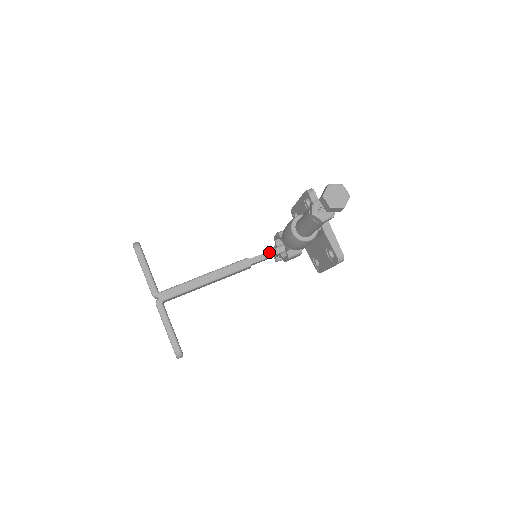
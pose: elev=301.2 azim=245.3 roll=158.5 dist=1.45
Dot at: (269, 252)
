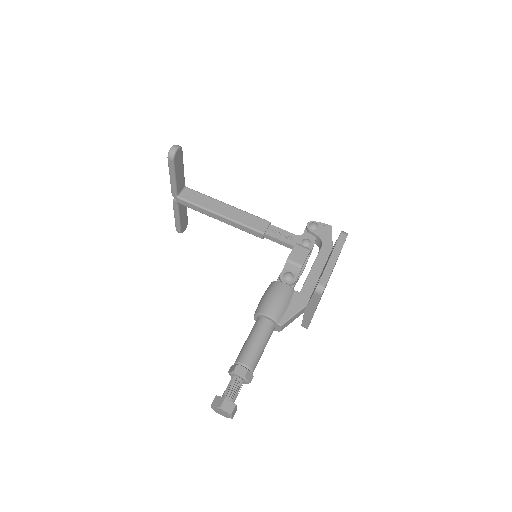
Dot at: (286, 244)
